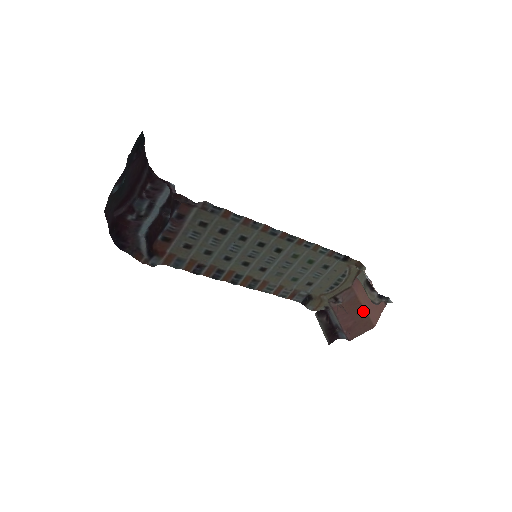
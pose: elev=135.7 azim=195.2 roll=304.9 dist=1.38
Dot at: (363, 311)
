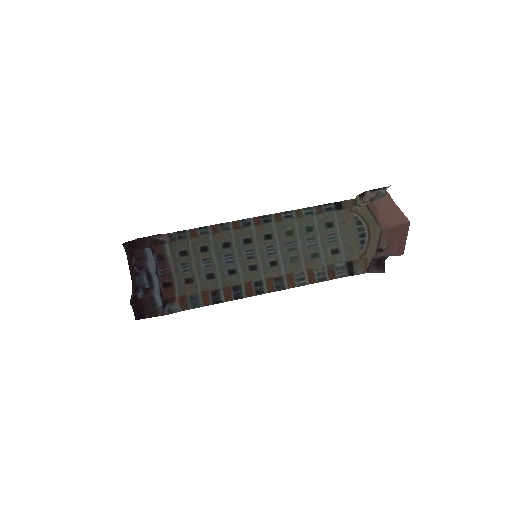
Dot at: (397, 228)
